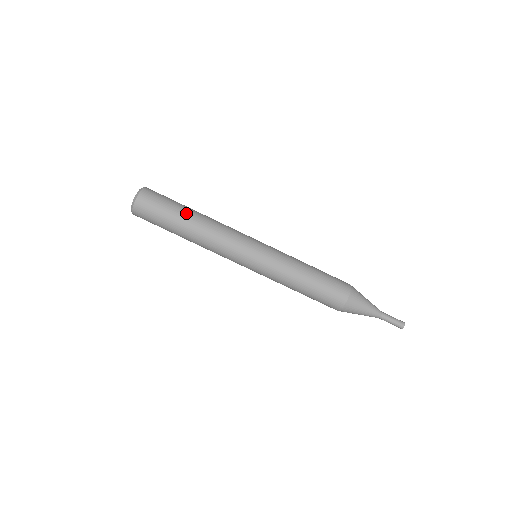
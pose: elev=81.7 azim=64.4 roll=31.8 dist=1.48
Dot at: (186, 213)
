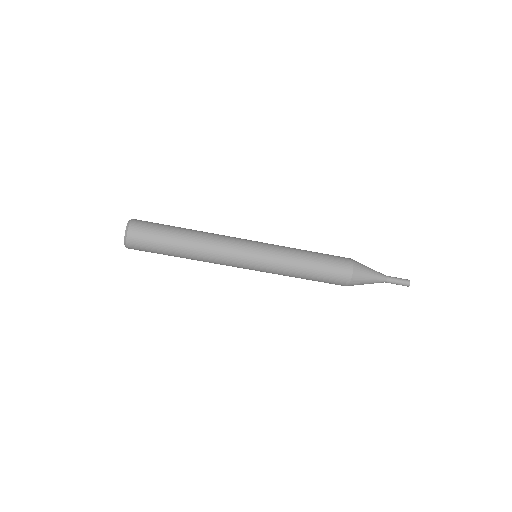
Dot at: (176, 252)
